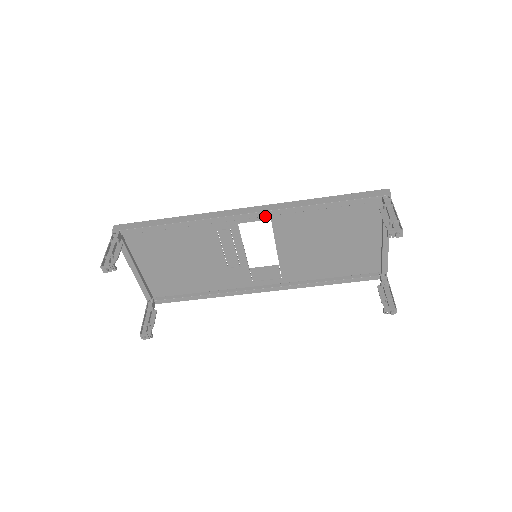
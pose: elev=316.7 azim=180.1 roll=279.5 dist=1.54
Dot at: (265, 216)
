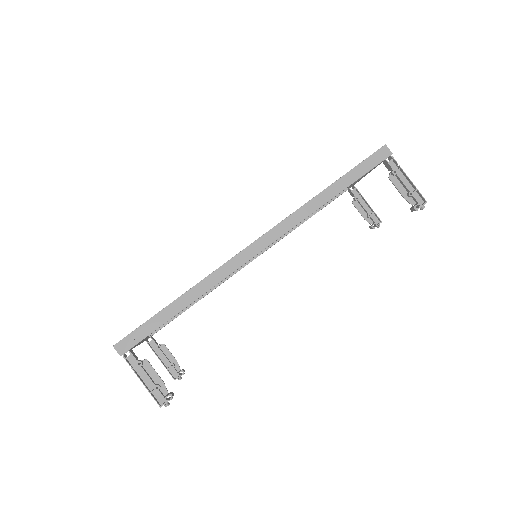
Dot at: occluded
